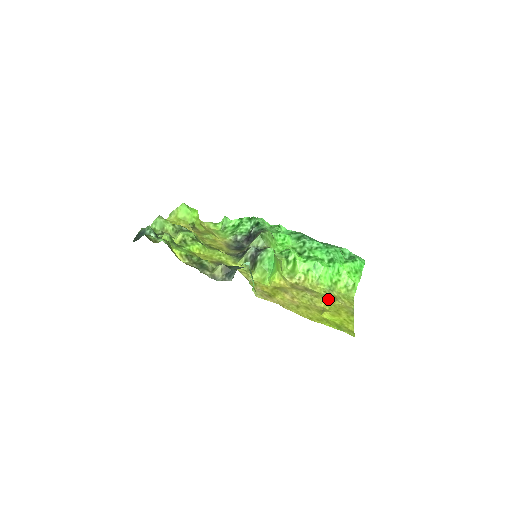
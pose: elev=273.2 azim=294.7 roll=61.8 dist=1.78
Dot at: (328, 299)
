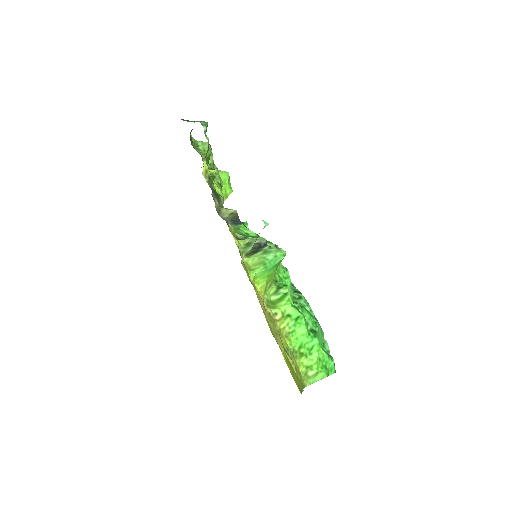
Dot at: (288, 354)
